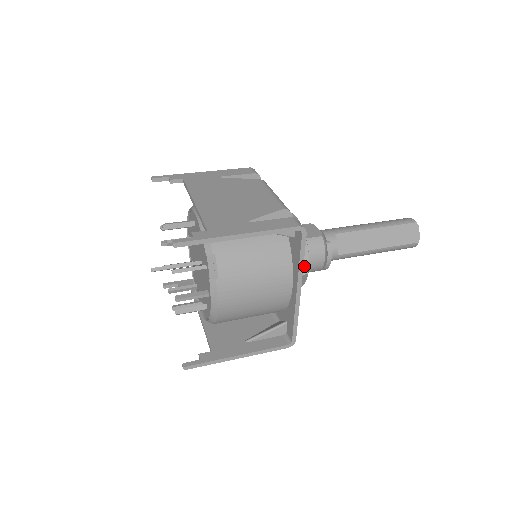
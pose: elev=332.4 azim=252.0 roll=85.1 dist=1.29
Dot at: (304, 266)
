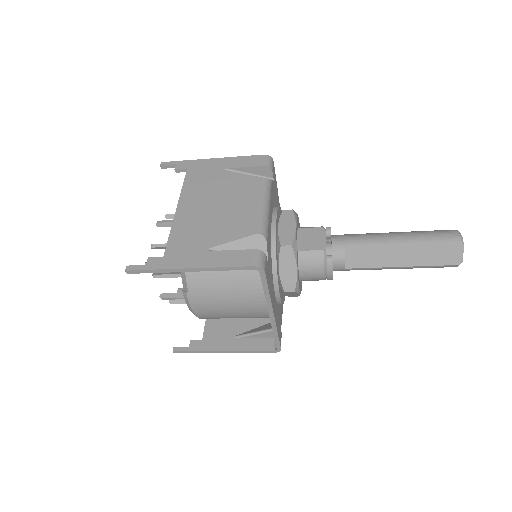
Dot at: (291, 284)
